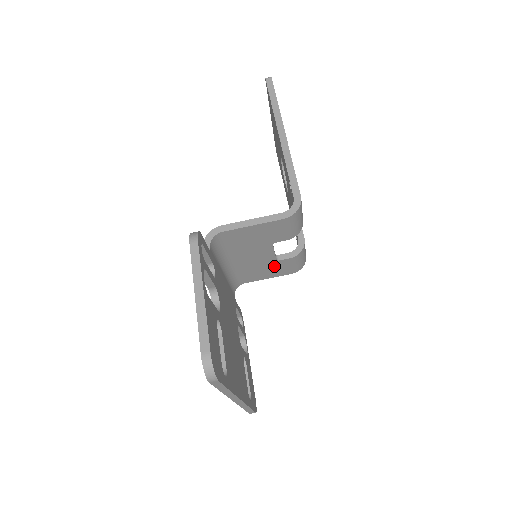
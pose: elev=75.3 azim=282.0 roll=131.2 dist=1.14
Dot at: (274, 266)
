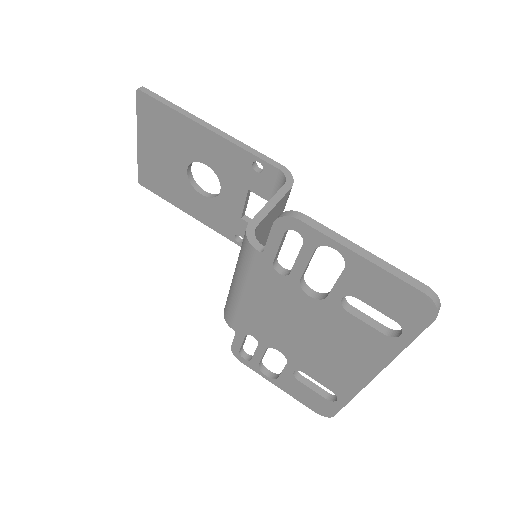
Dot at: occluded
